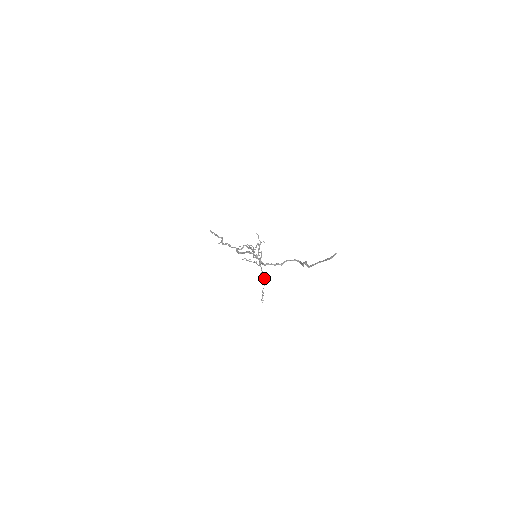
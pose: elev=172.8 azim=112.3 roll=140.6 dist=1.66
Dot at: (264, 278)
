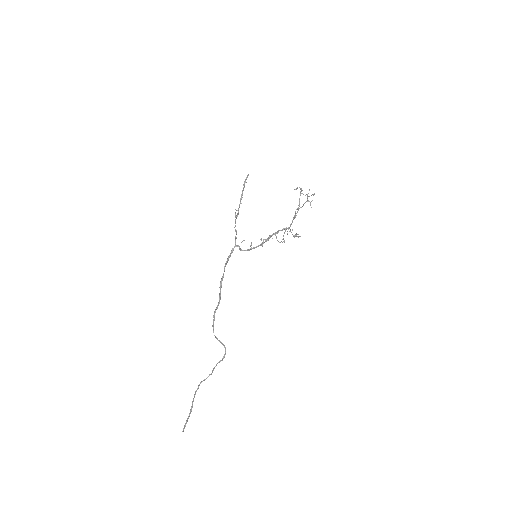
Dot at: (293, 236)
